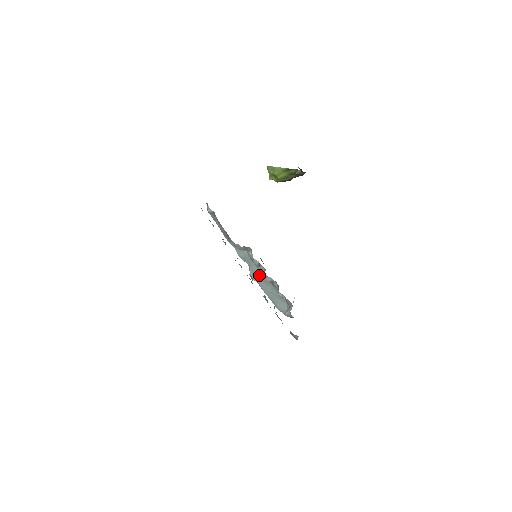
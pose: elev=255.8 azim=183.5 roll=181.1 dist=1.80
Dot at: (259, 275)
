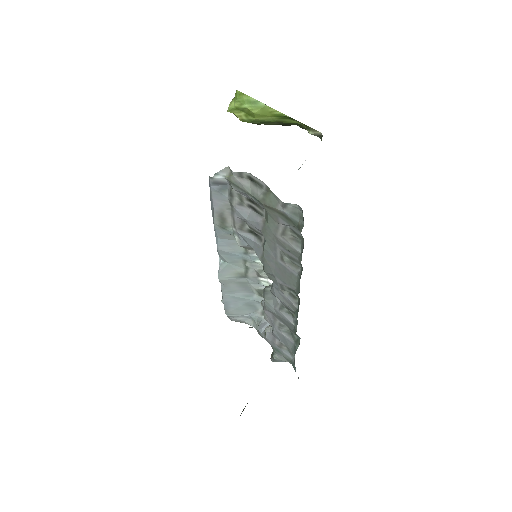
Dot at: (239, 278)
